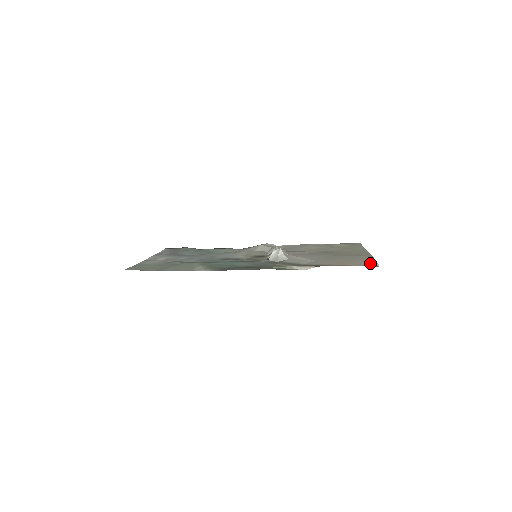
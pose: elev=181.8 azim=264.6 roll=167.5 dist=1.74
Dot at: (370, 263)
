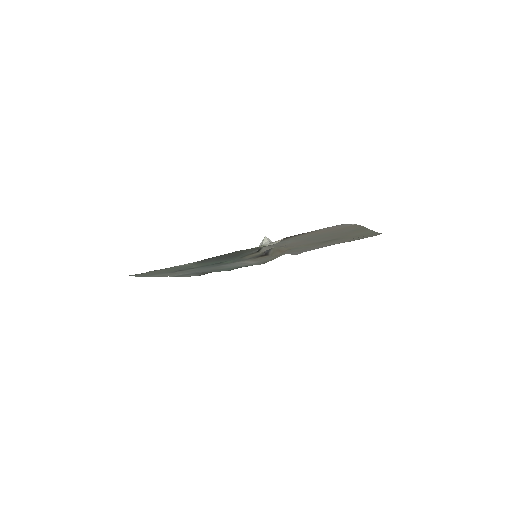
Dot at: (345, 225)
